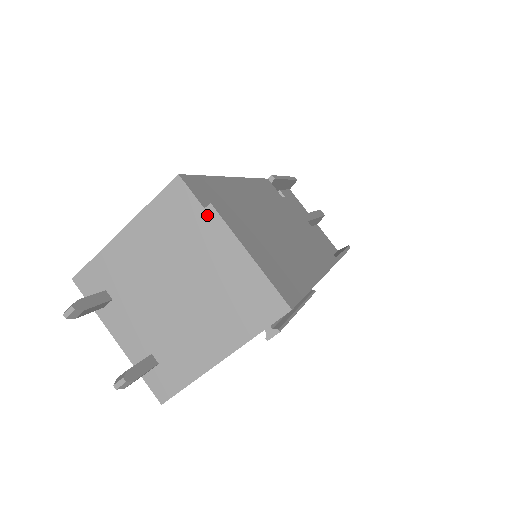
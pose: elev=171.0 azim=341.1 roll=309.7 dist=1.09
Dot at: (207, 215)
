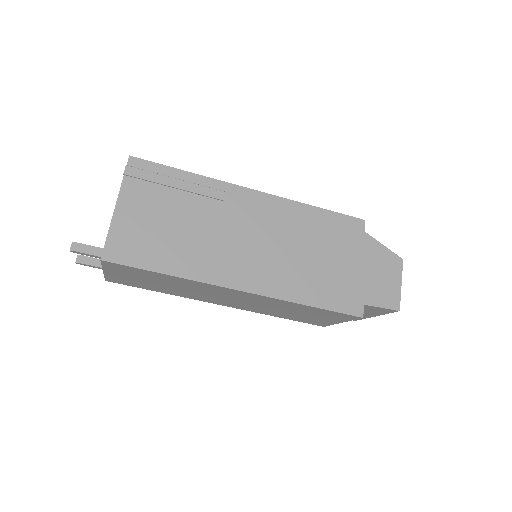
Dot at: occluded
